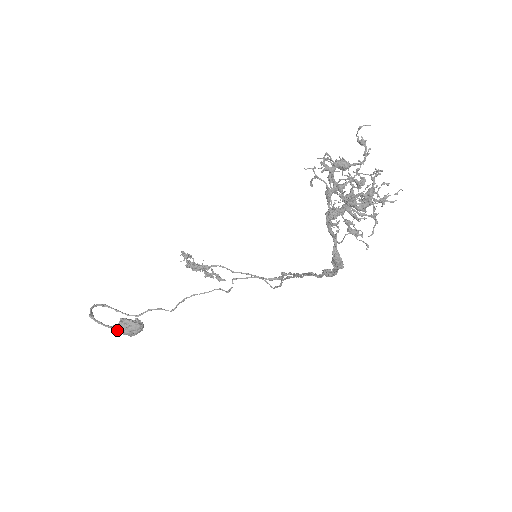
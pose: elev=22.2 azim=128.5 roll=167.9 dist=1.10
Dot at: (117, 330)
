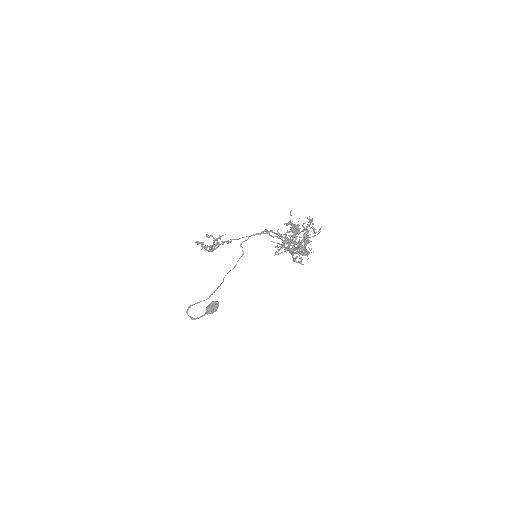
Dot at: (208, 313)
